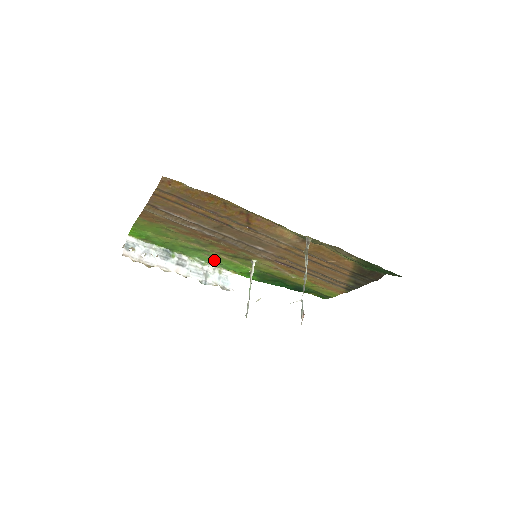
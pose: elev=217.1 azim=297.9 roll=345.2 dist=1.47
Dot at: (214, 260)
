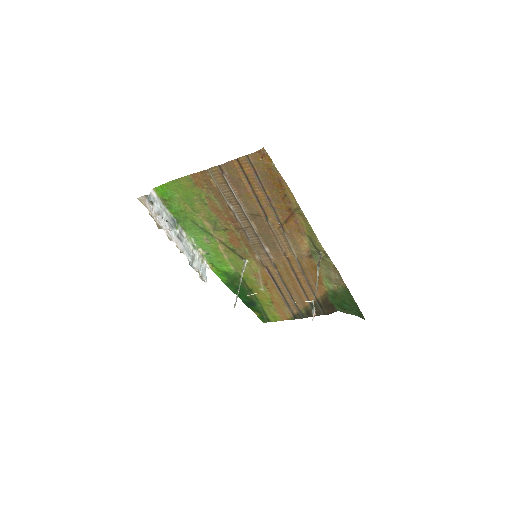
Dot at: (207, 247)
